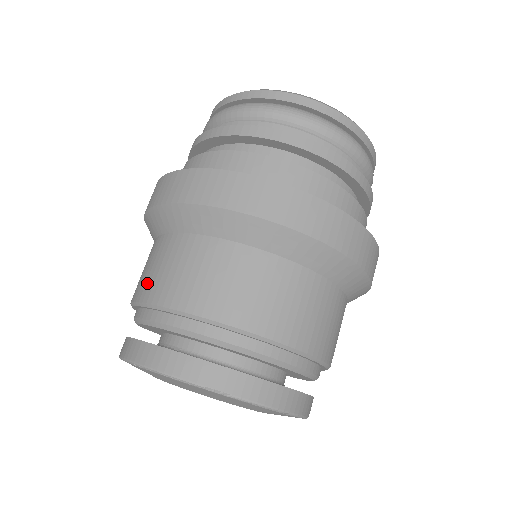
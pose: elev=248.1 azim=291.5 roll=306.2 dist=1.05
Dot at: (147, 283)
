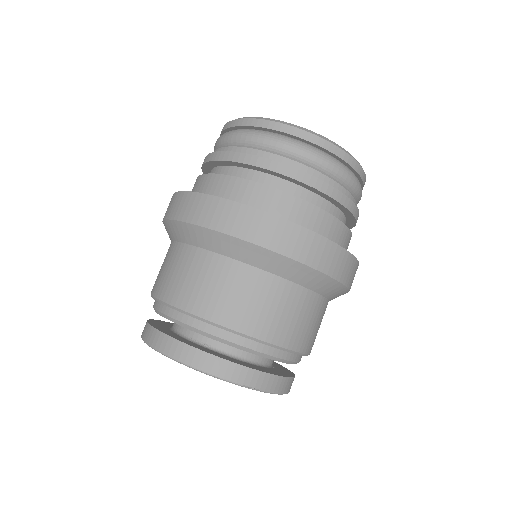
Dot at: (188, 293)
